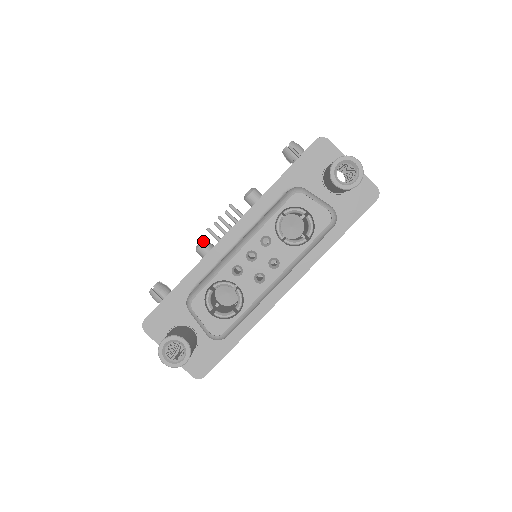
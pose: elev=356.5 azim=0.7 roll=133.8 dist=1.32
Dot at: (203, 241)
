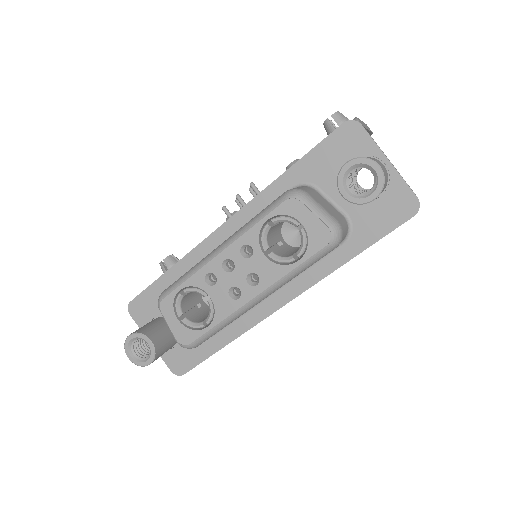
Dot at: (234, 213)
